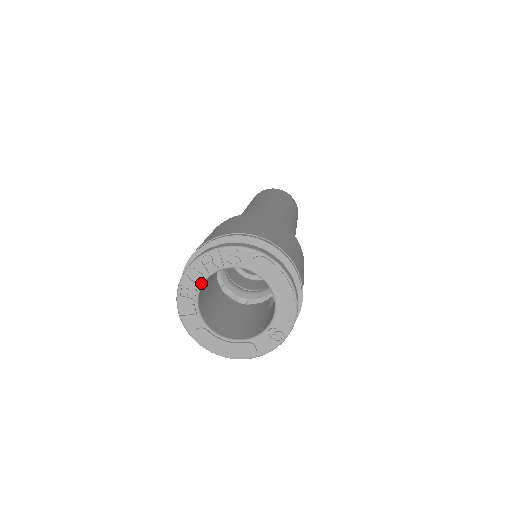
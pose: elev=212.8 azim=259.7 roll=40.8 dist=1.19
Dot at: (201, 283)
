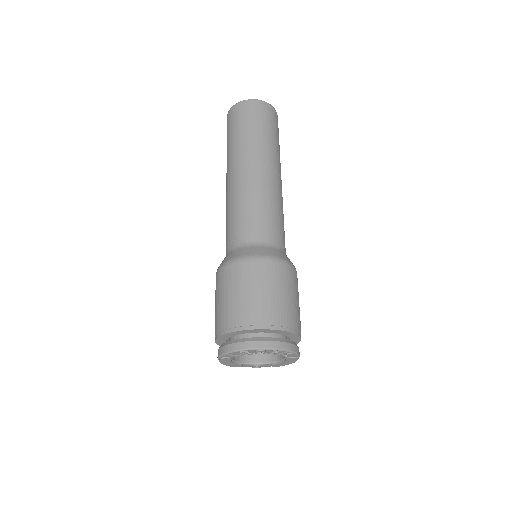
Dot at: (259, 353)
